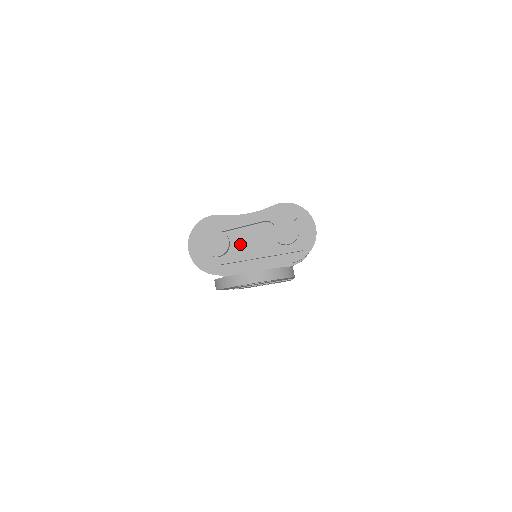
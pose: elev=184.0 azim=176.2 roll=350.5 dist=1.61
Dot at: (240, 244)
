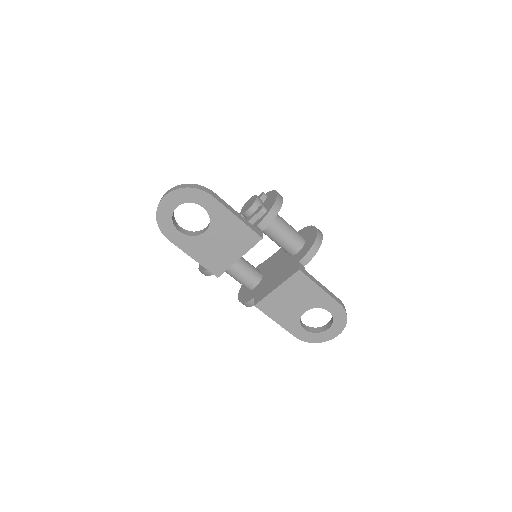
Dot at: occluded
